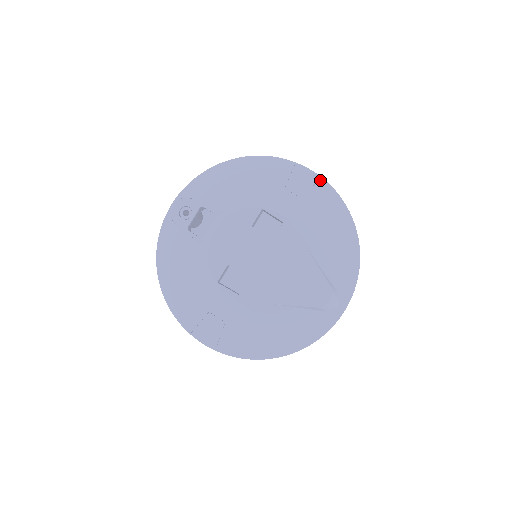
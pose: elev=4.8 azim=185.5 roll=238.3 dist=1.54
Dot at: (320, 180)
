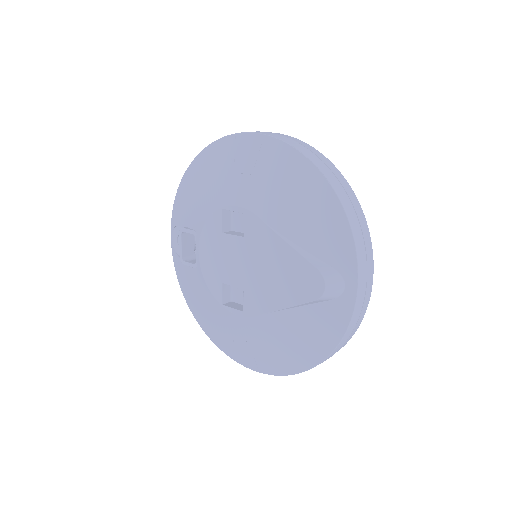
Dot at: (264, 139)
